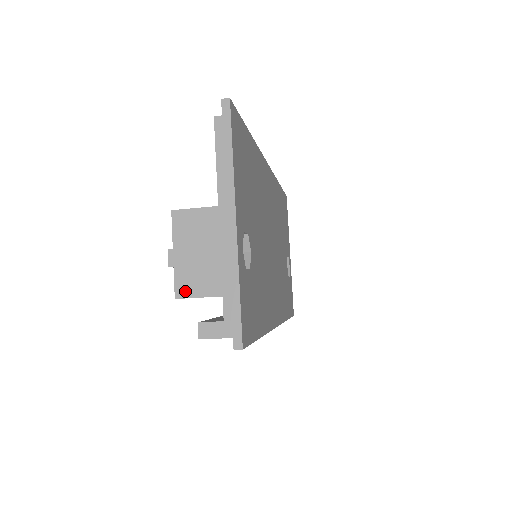
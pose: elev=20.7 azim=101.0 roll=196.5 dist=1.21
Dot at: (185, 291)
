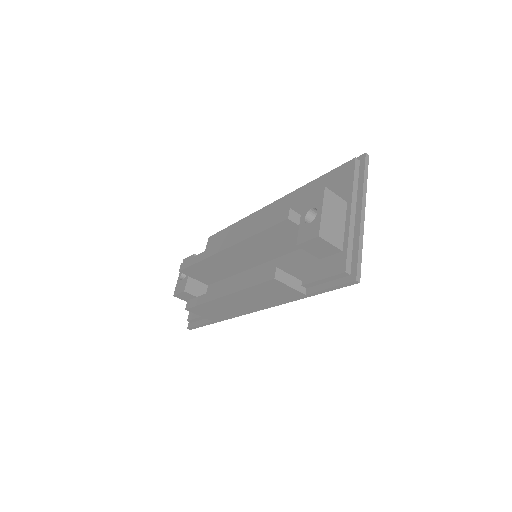
Dot at: (325, 235)
